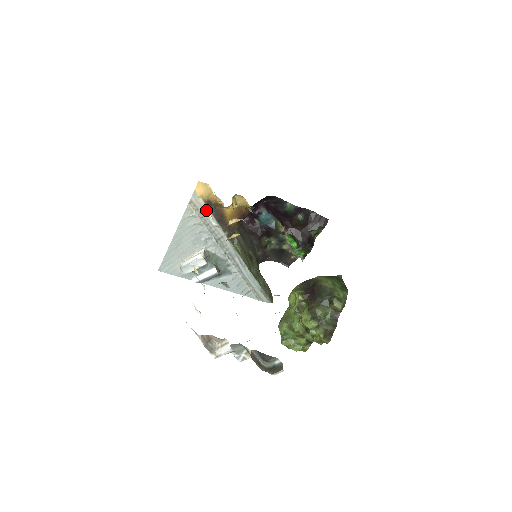
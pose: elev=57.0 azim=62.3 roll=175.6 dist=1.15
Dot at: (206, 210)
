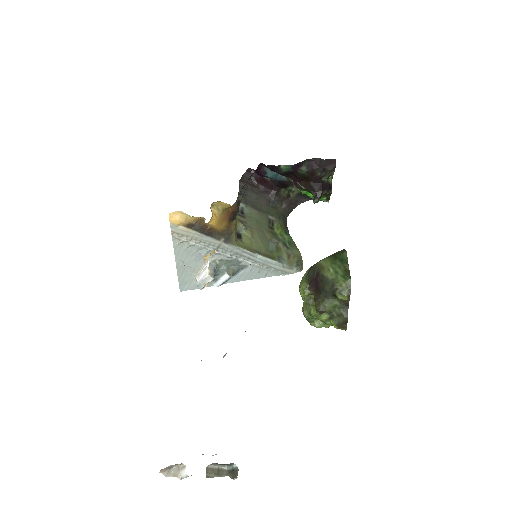
Dot at: (191, 232)
